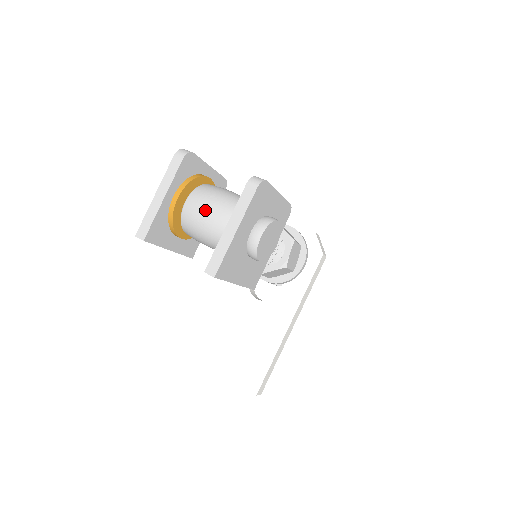
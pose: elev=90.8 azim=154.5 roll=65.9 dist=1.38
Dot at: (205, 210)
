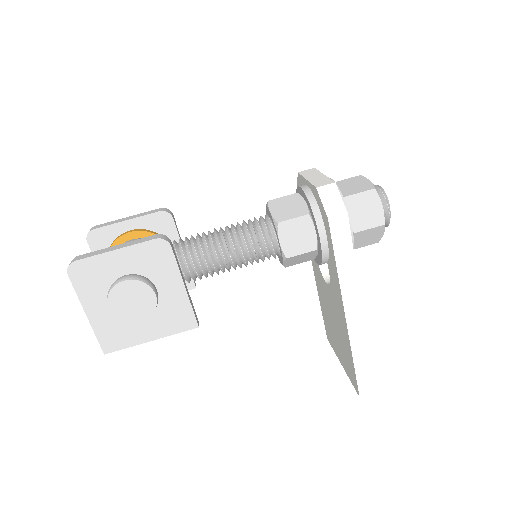
Dot at: occluded
